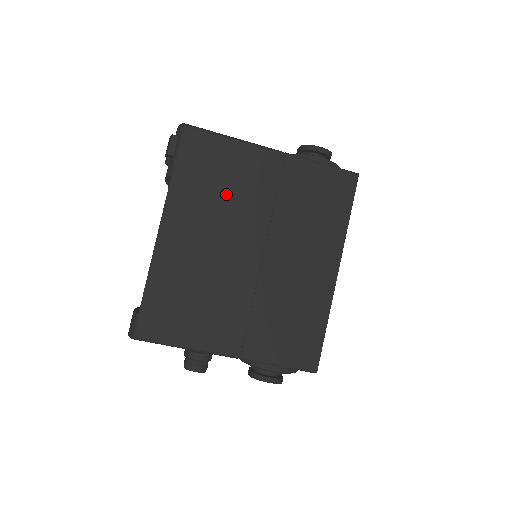
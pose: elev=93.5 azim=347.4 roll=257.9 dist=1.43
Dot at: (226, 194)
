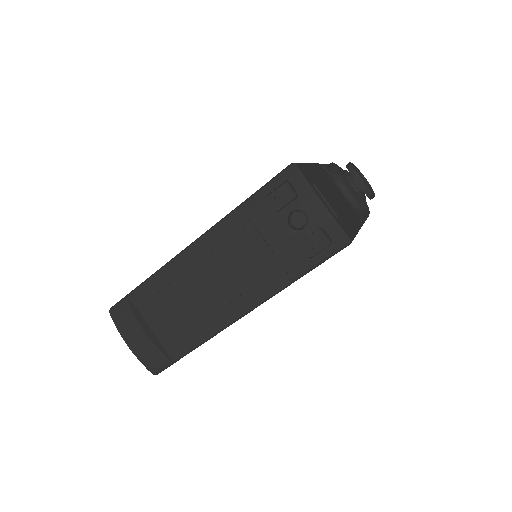
Dot at: occluded
